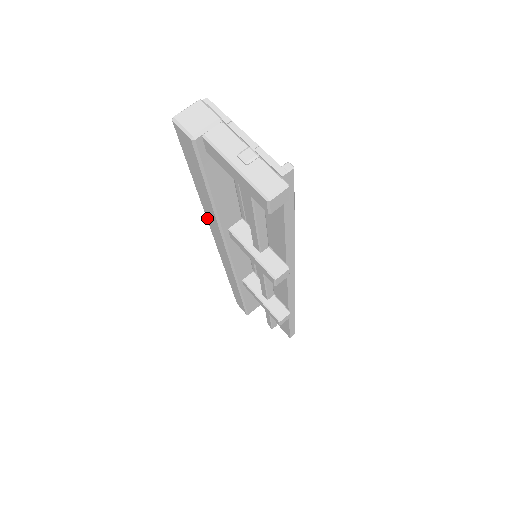
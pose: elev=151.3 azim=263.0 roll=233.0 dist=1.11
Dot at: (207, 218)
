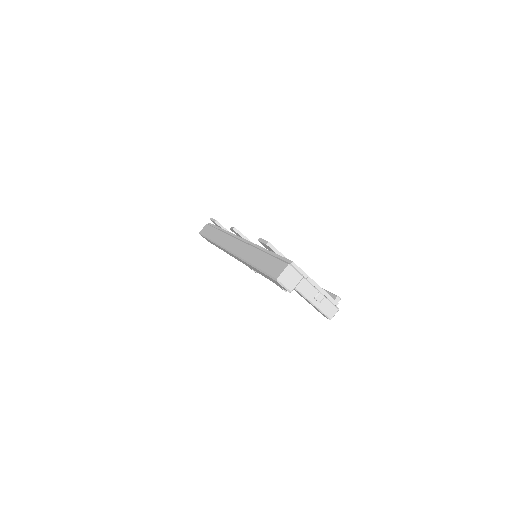
Dot at: (241, 260)
